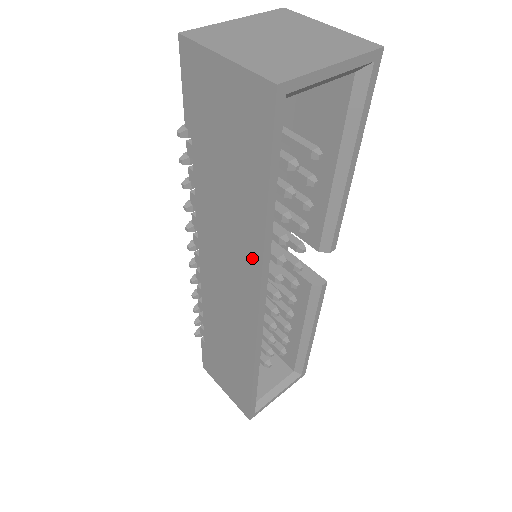
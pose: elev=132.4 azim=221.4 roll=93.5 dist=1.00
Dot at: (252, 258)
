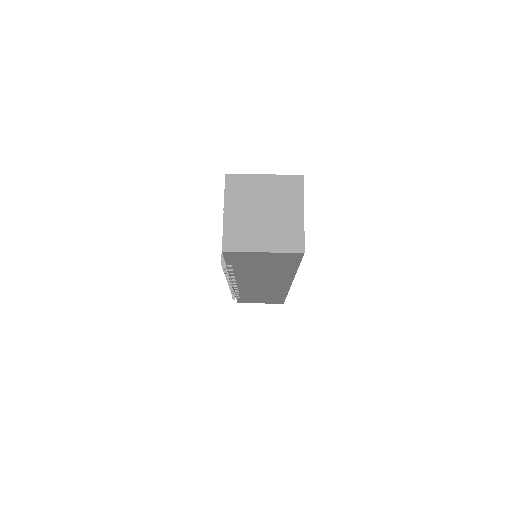
Dot at: (286, 278)
